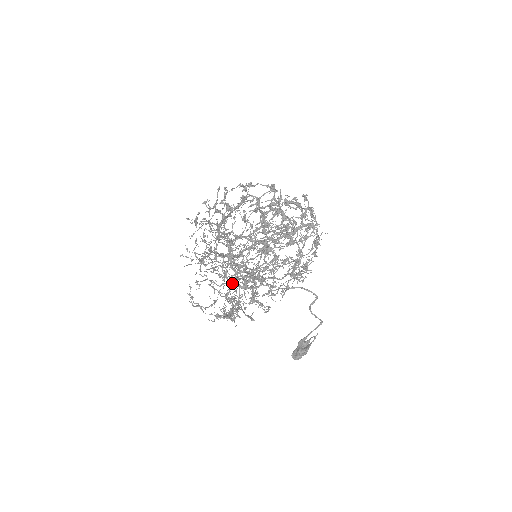
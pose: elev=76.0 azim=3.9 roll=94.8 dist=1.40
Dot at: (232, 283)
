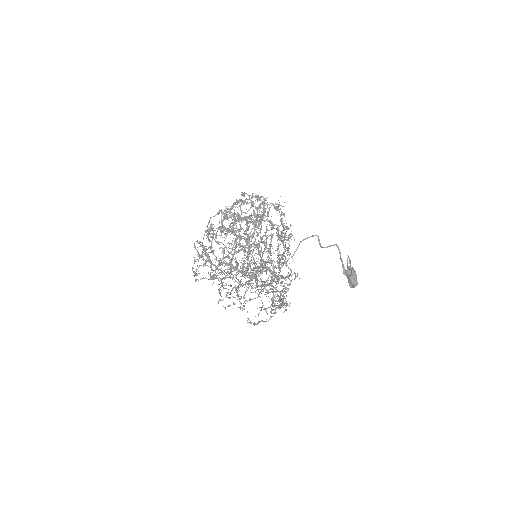
Dot at: (261, 286)
